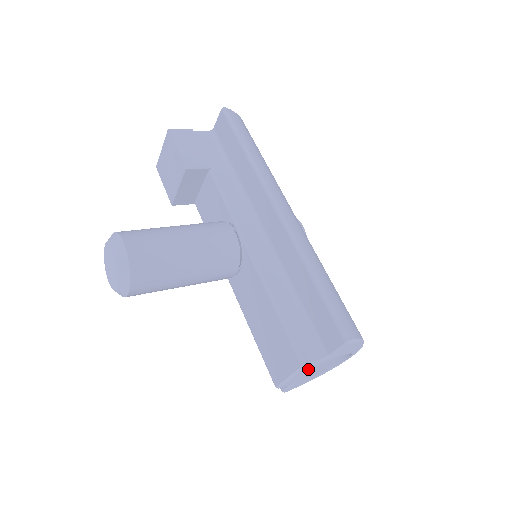
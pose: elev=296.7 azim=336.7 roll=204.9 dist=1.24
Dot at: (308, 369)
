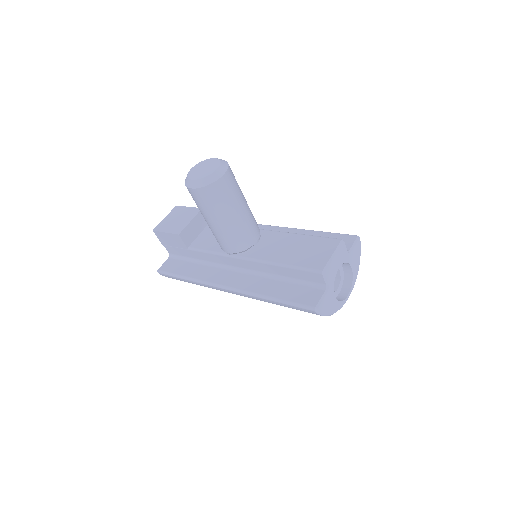
Dot at: (341, 255)
